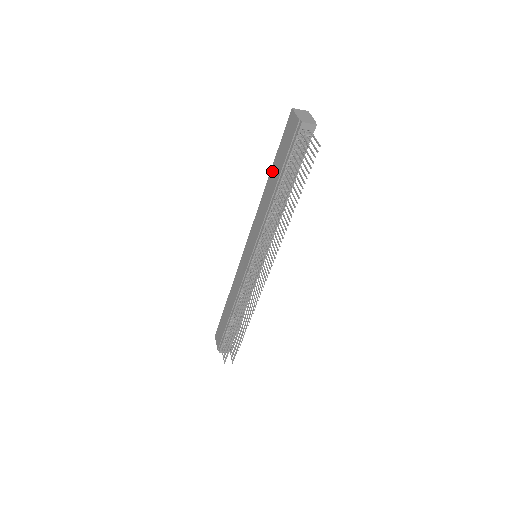
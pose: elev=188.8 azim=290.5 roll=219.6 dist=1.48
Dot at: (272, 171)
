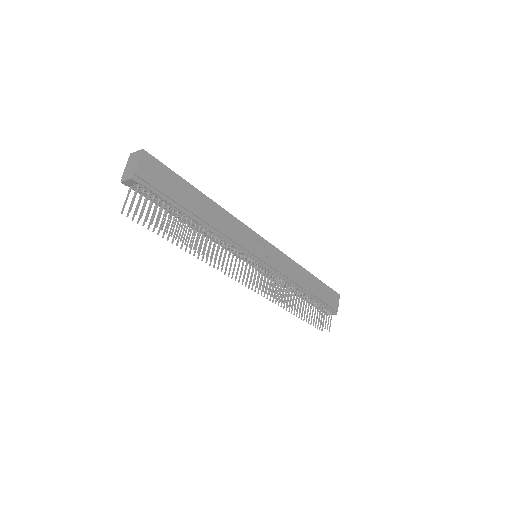
Dot at: occluded
